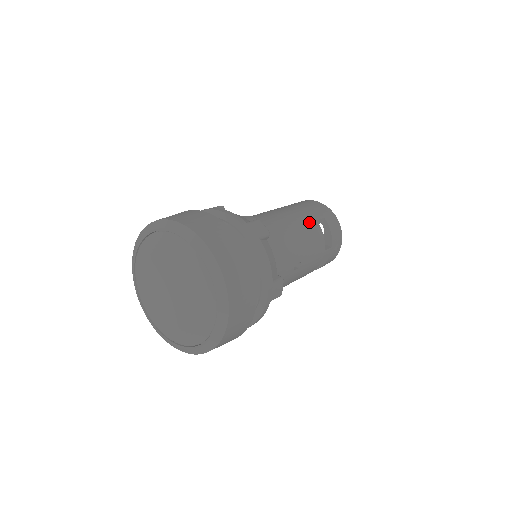
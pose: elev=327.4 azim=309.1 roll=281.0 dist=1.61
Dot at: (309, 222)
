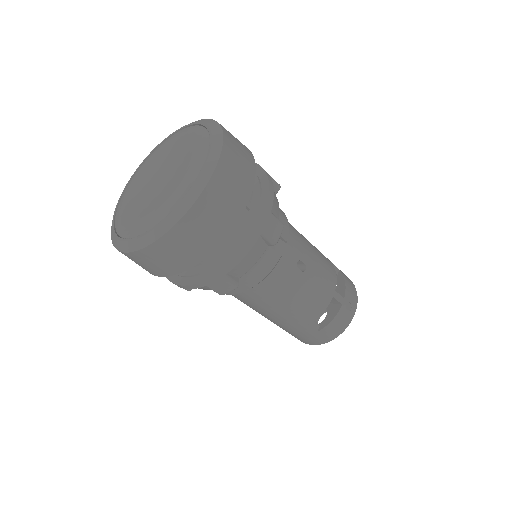
Dot at: (322, 254)
